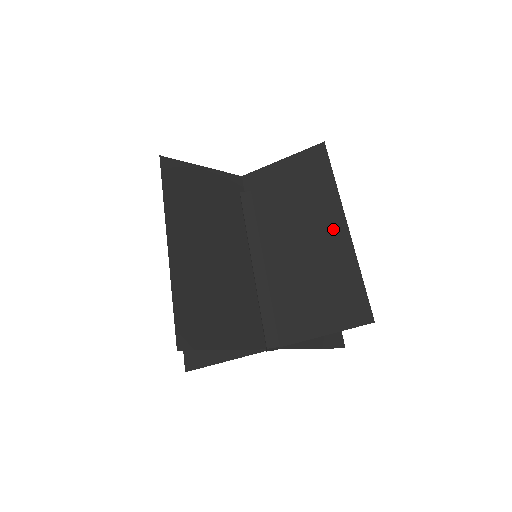
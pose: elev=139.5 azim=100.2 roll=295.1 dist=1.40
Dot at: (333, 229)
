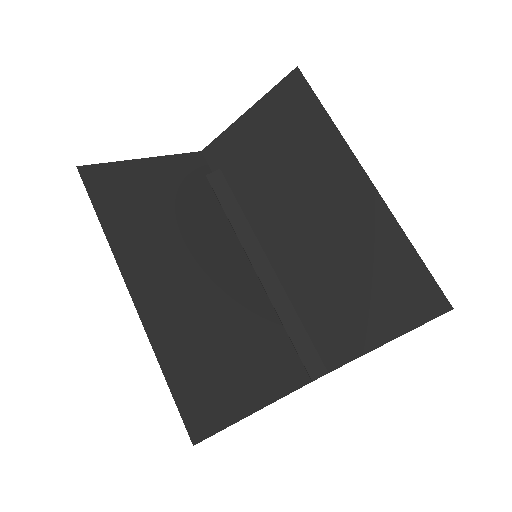
Dot at: (350, 190)
